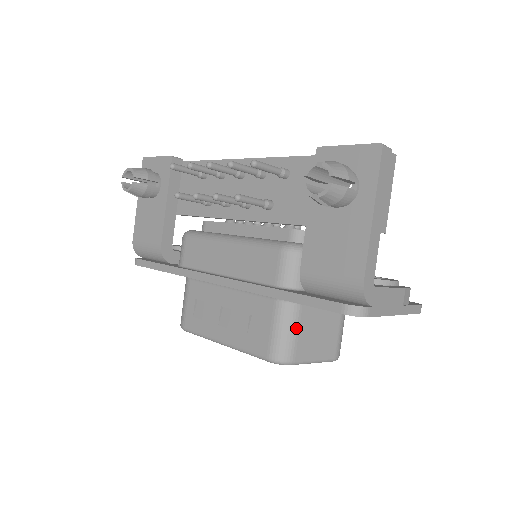
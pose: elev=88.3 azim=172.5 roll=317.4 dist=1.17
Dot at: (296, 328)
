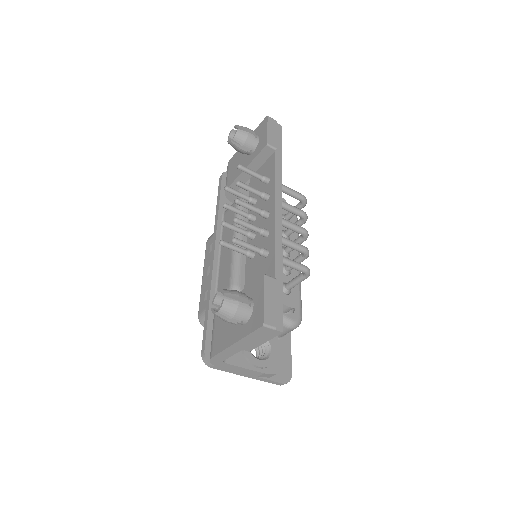
Dot at: occluded
